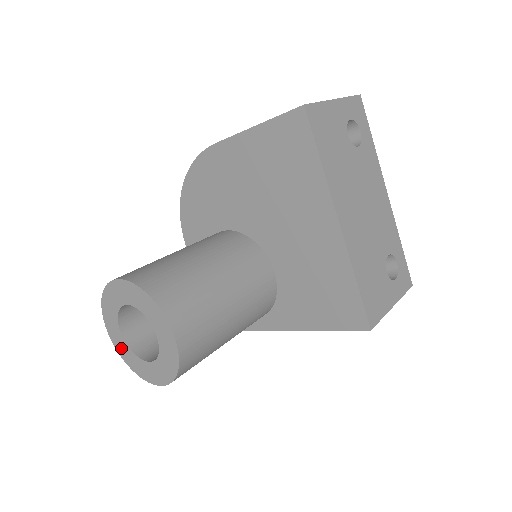
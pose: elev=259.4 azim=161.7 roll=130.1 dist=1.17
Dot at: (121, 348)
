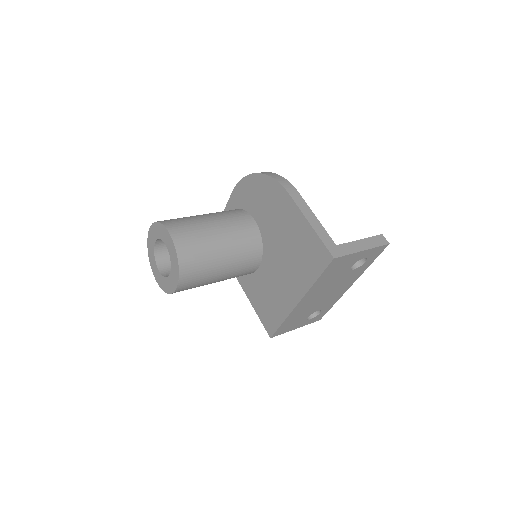
Dot at: (150, 244)
